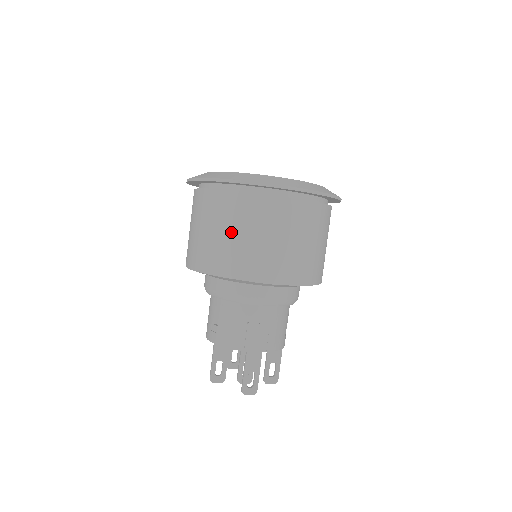
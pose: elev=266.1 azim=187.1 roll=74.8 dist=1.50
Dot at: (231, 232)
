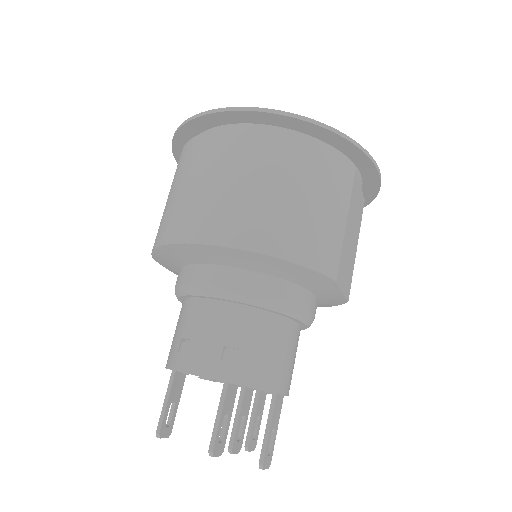
Dot at: (328, 206)
